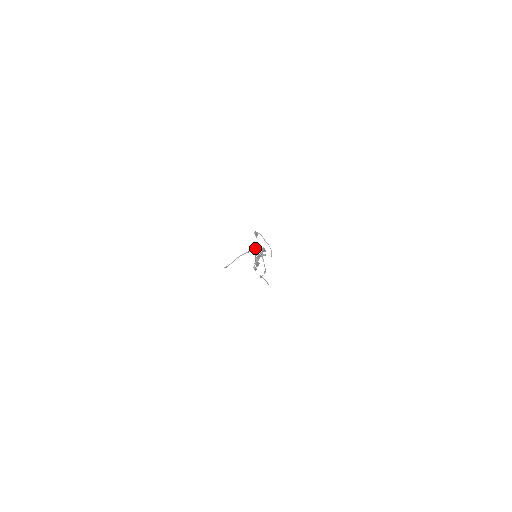
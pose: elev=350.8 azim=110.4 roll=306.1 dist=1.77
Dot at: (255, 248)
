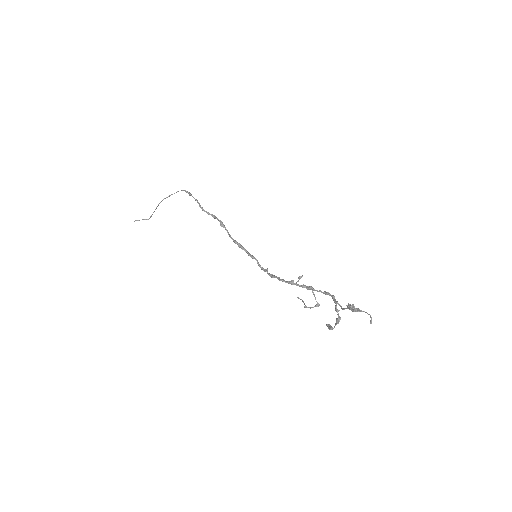
Dot at: occluded
